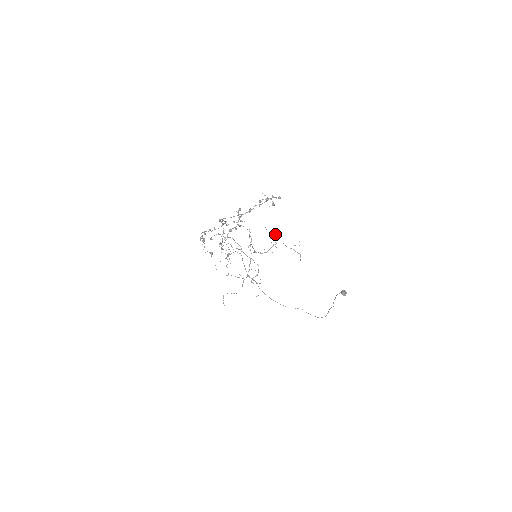
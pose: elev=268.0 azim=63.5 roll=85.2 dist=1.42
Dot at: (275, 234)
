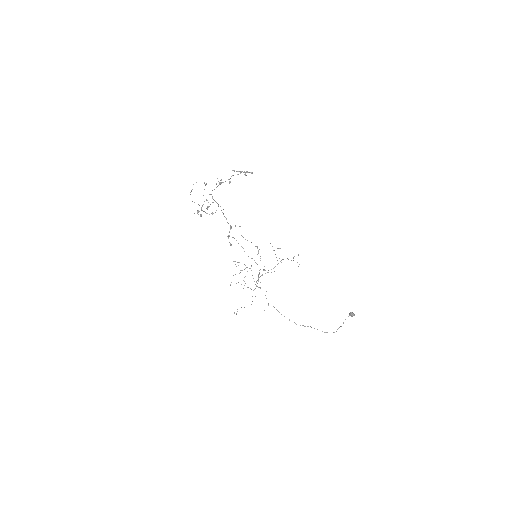
Dot at: (278, 248)
